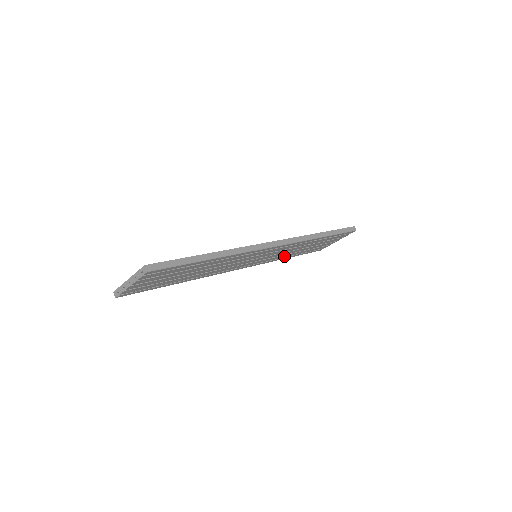
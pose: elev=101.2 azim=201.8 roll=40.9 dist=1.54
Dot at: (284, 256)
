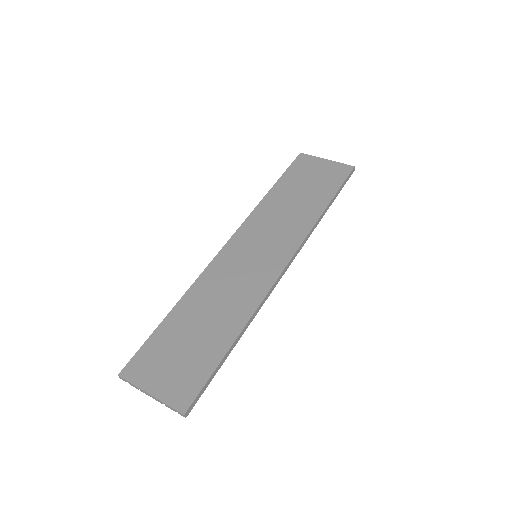
Dot at: occluded
